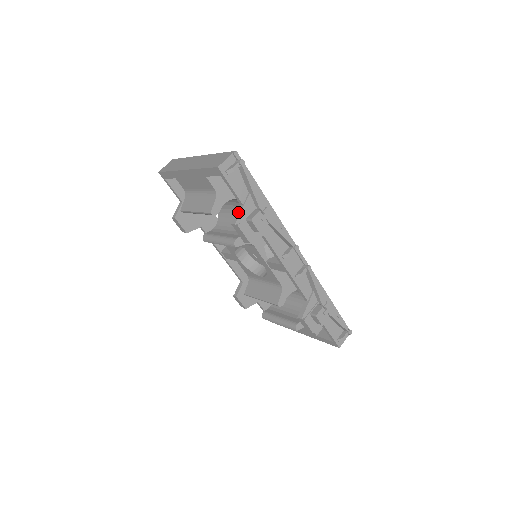
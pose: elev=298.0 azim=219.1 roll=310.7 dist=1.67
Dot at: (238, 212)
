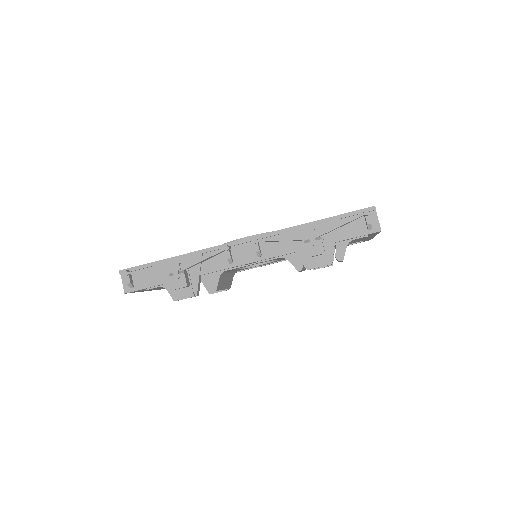
Dot at: (168, 291)
